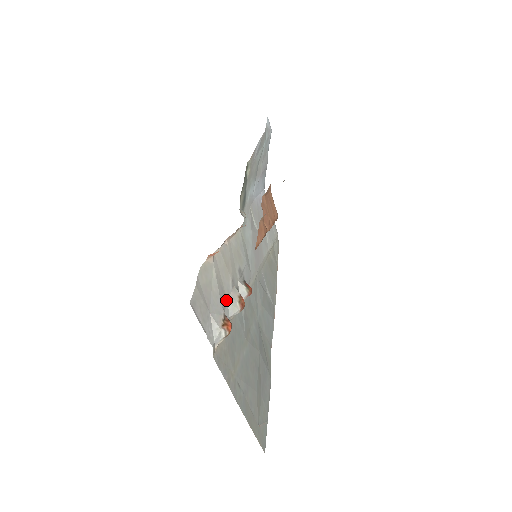
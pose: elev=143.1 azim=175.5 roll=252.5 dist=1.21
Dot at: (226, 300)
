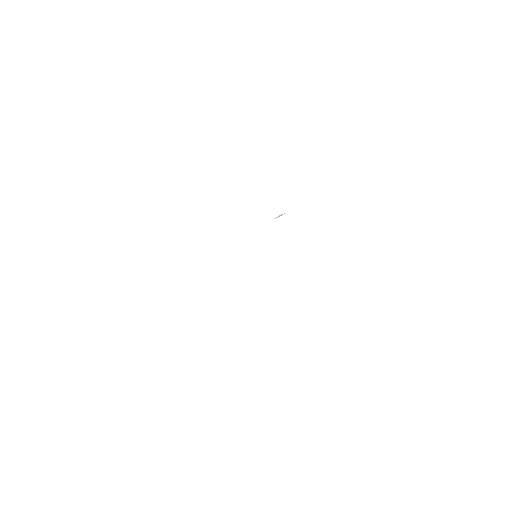
Dot at: occluded
